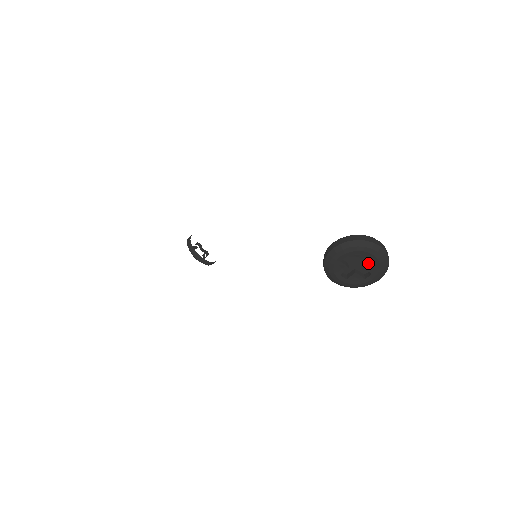
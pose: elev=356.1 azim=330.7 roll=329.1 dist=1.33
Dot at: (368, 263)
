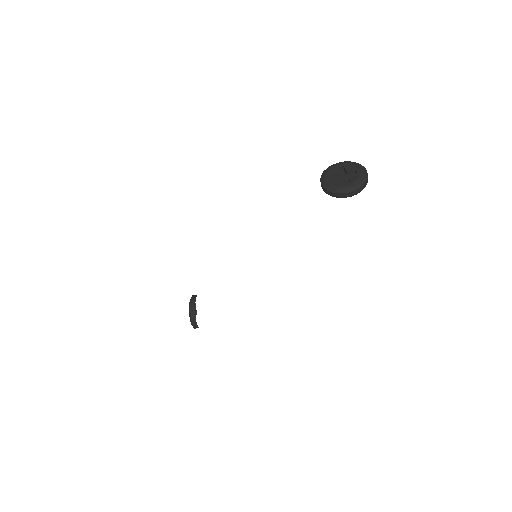
Dot at: (353, 175)
